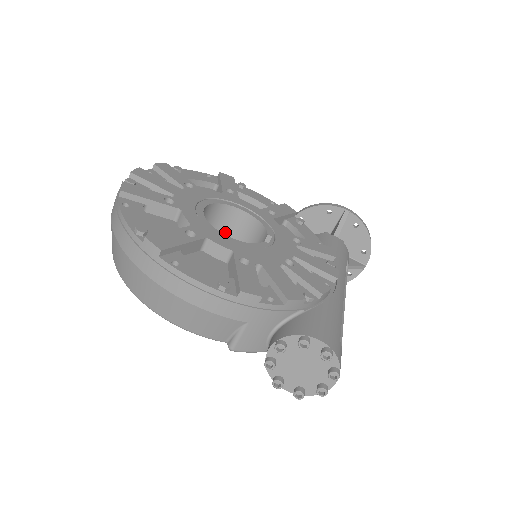
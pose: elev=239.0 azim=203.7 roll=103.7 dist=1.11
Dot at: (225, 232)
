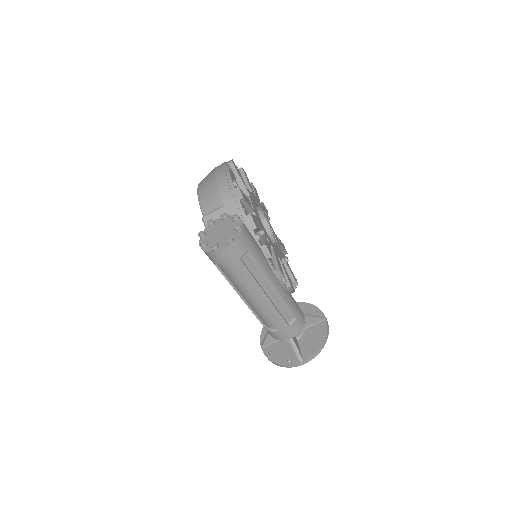
Dot at: occluded
